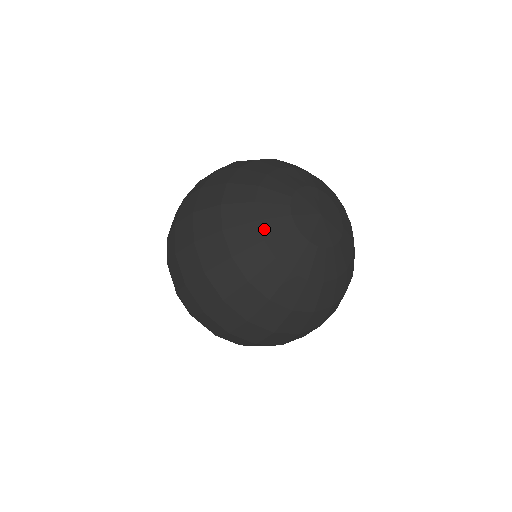
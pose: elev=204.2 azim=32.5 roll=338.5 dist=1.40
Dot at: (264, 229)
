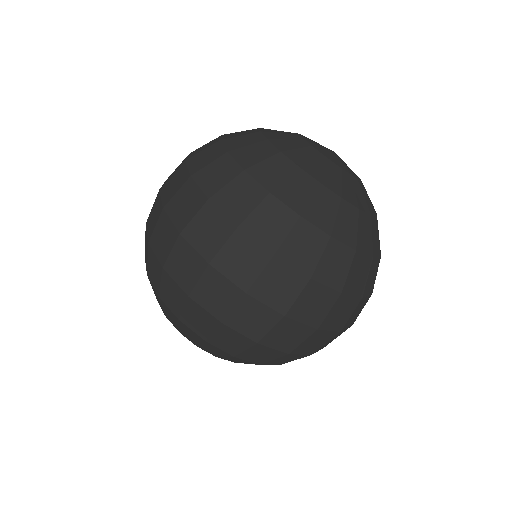
Dot at: occluded
